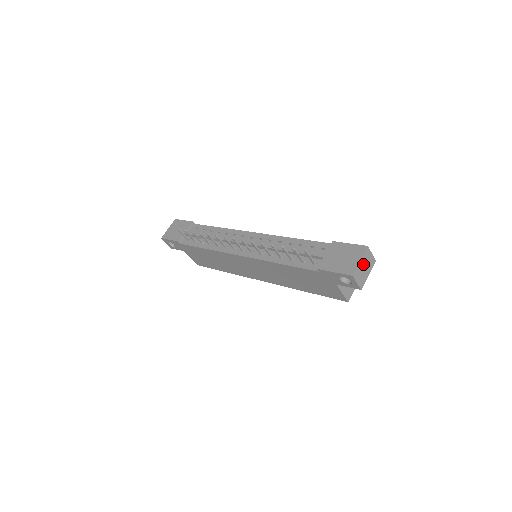
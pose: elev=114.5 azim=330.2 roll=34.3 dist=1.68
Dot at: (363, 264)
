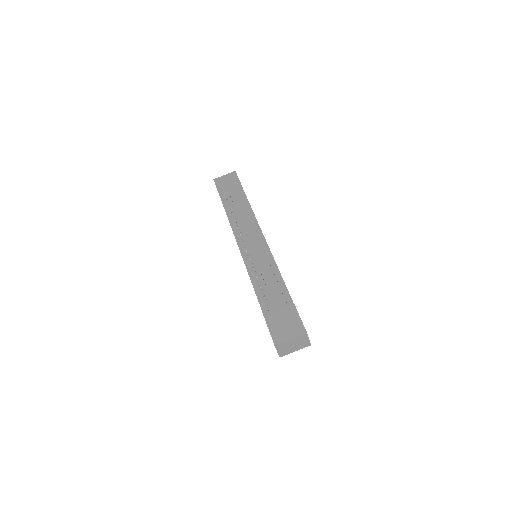
Dot at: (293, 342)
